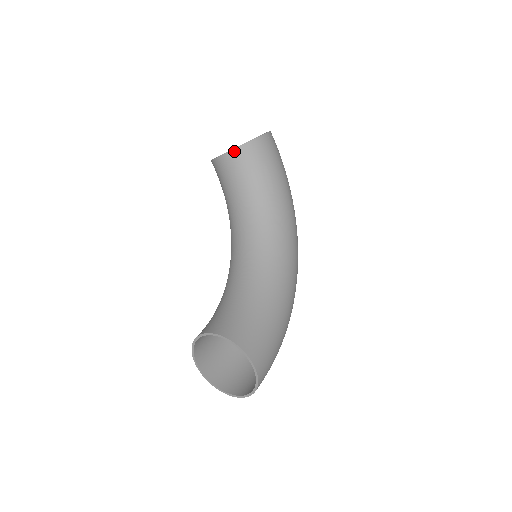
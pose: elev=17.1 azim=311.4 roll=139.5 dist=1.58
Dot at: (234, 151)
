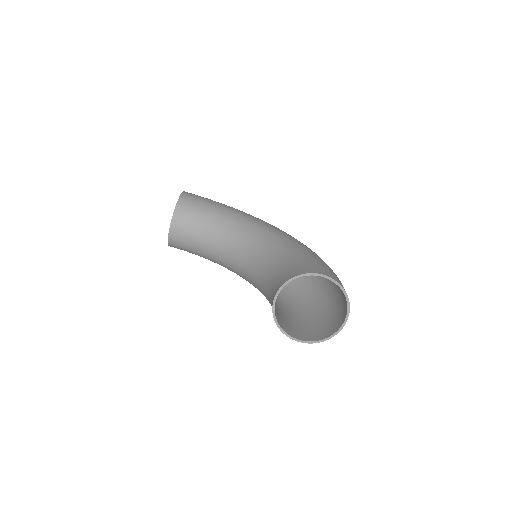
Dot at: (174, 215)
